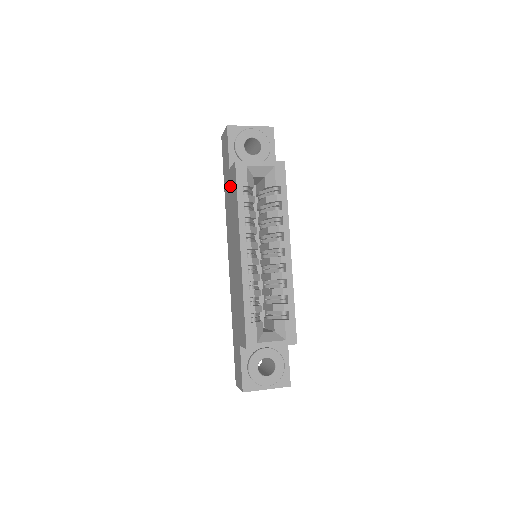
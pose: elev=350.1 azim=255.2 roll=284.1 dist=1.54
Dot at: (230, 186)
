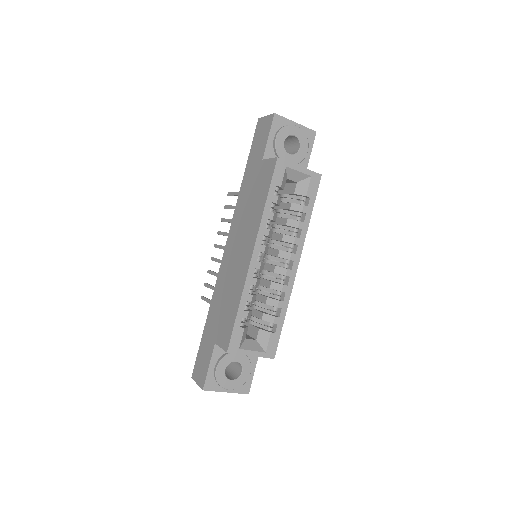
Dot at: (257, 178)
